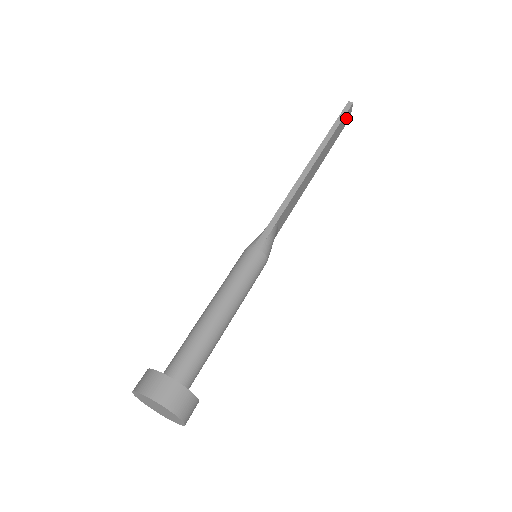
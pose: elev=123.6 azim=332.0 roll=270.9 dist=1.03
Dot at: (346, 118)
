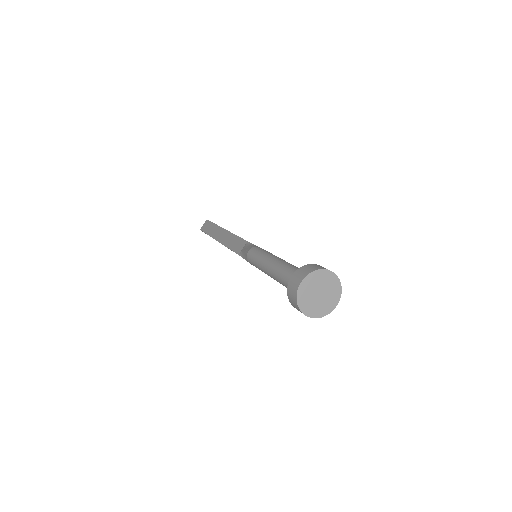
Dot at: occluded
